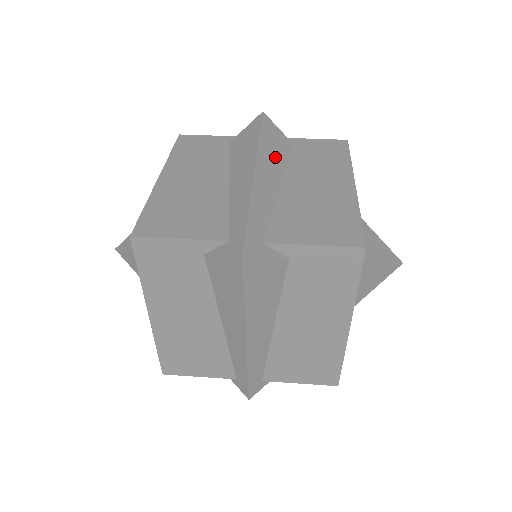
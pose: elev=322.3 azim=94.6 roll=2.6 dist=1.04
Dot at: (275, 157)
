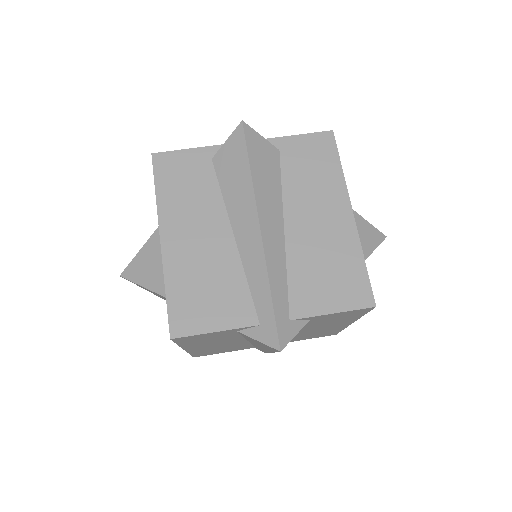
Dot at: (270, 190)
